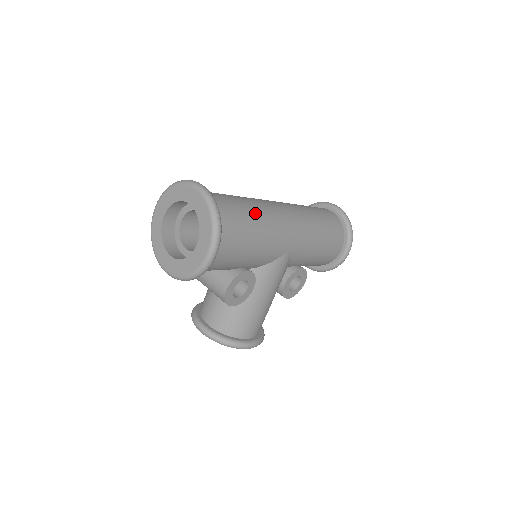
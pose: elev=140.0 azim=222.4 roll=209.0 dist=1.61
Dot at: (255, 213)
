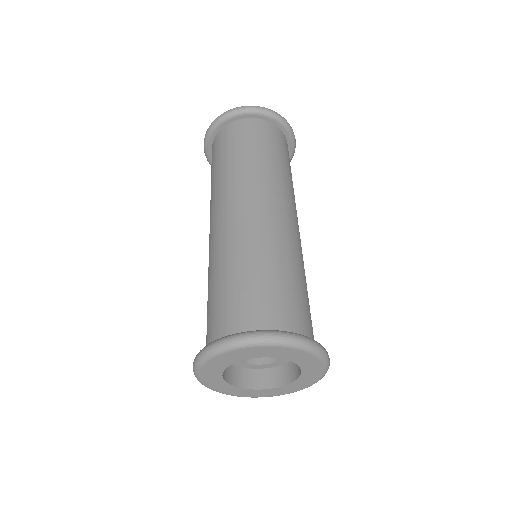
Dot at: (285, 265)
